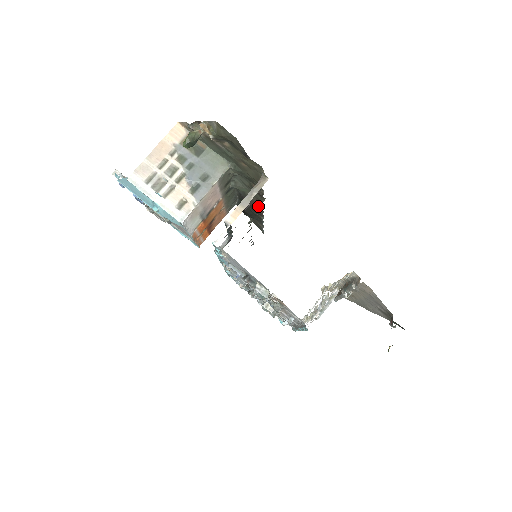
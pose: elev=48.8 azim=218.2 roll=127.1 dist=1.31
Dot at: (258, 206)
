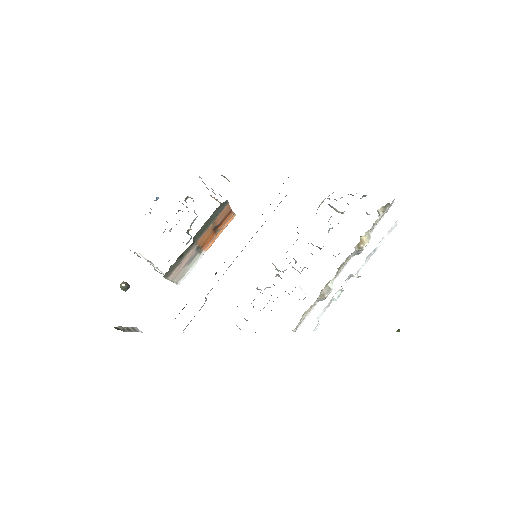
Dot at: occluded
